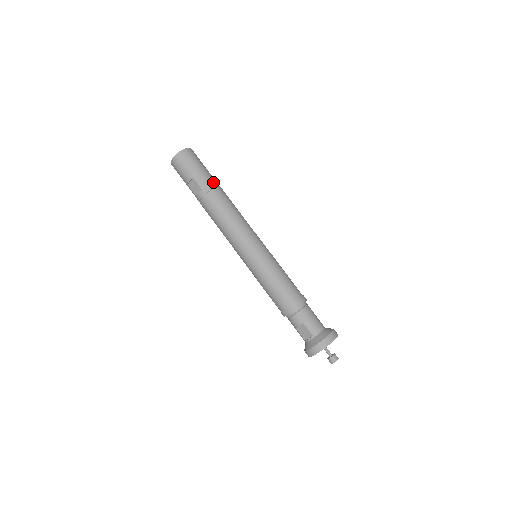
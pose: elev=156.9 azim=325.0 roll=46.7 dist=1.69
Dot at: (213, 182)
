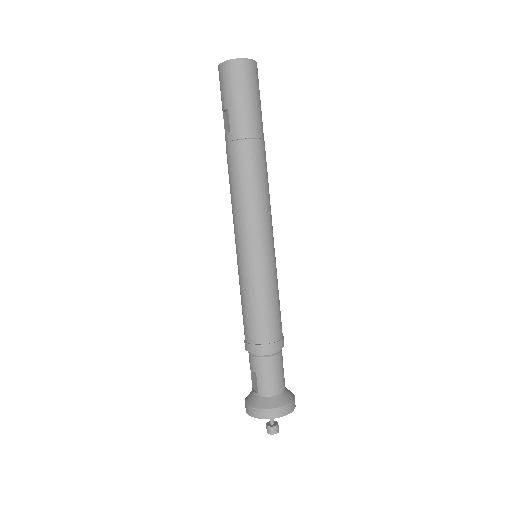
Dot at: (251, 128)
